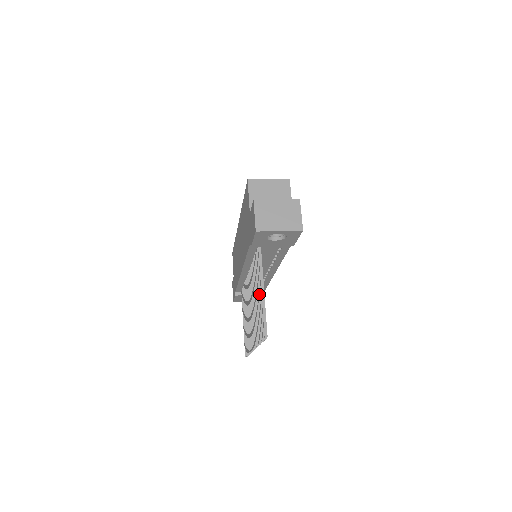
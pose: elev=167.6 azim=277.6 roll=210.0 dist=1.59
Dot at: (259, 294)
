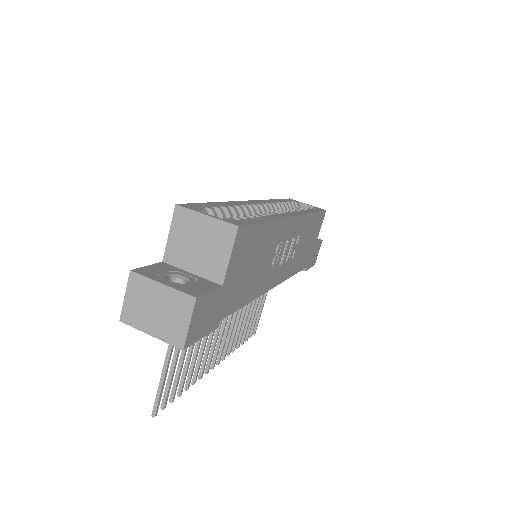
Dot at: (175, 353)
